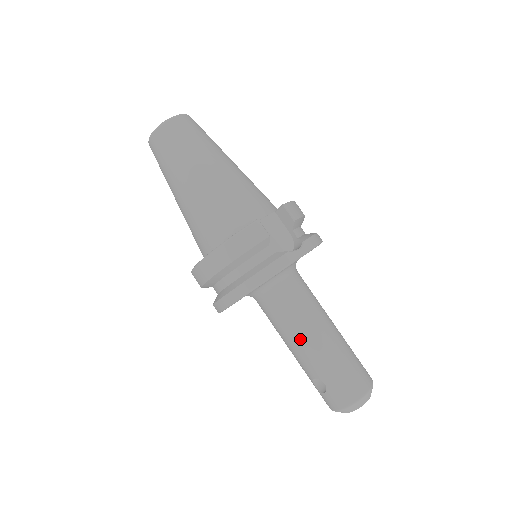
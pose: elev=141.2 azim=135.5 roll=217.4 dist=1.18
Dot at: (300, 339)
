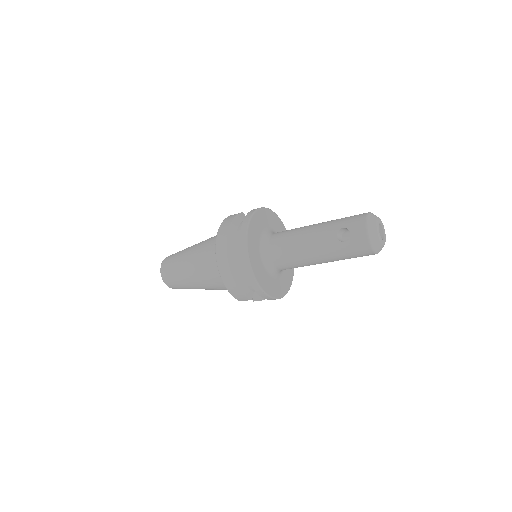
Dot at: (306, 232)
